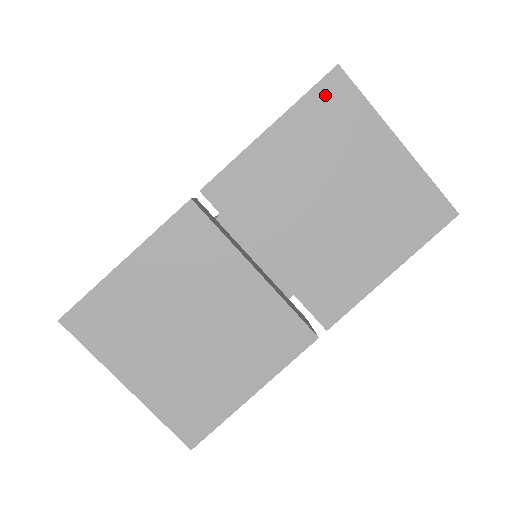
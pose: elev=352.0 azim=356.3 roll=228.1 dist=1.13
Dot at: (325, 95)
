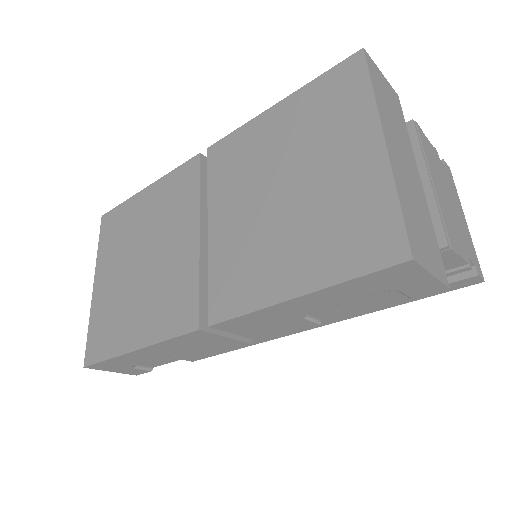
Dot at: (335, 78)
